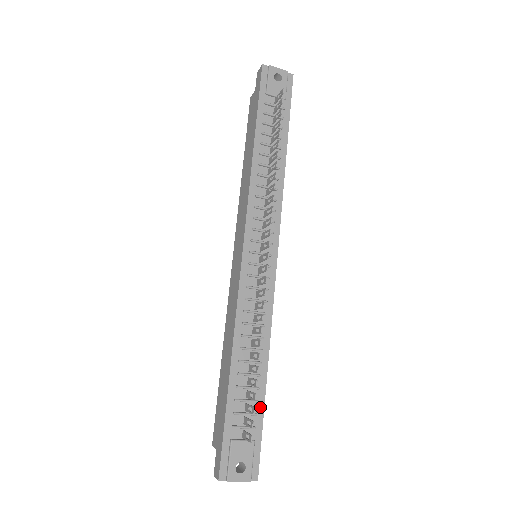
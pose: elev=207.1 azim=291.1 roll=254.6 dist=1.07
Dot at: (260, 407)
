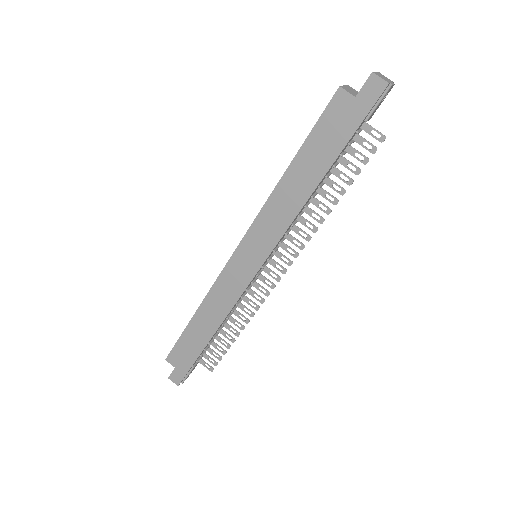
Dot at: occluded
